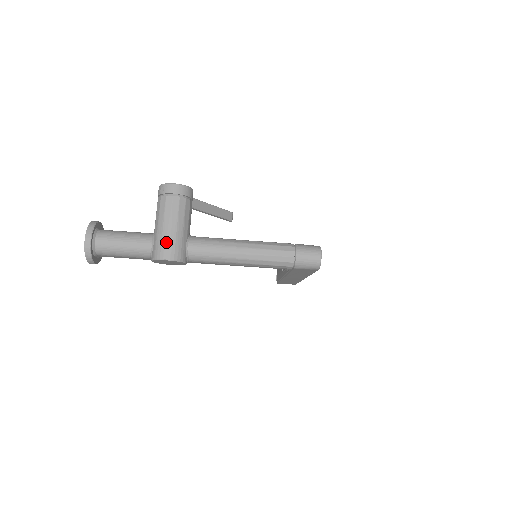
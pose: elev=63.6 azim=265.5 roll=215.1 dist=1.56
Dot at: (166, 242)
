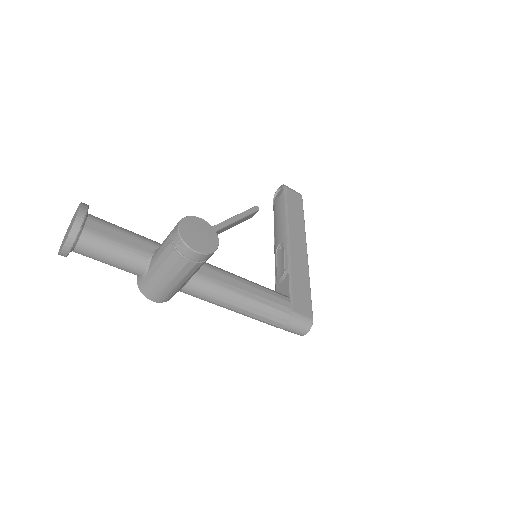
Dot at: (159, 291)
